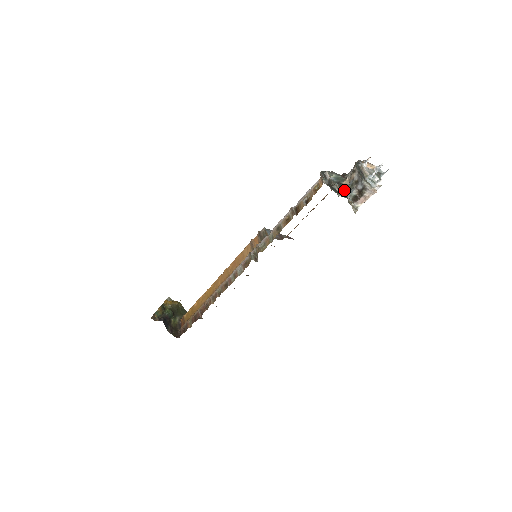
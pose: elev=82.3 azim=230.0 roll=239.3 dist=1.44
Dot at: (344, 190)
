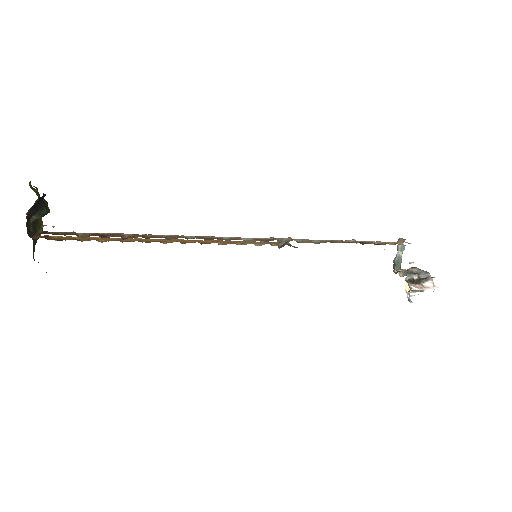
Dot at: (400, 272)
